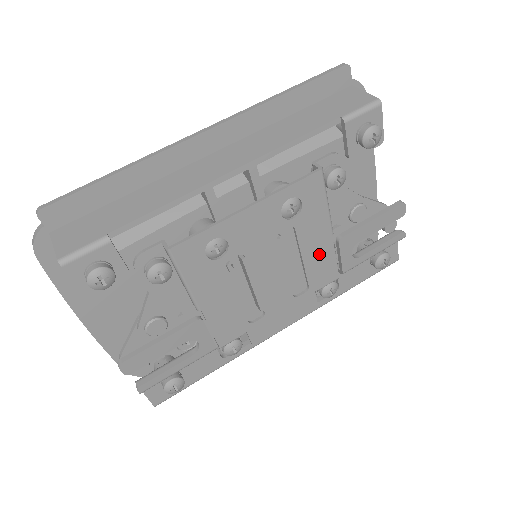
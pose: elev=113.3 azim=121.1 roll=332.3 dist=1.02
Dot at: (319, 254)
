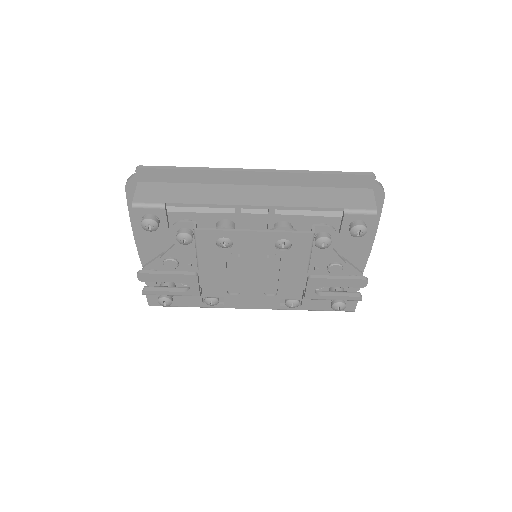
Dot at: (292, 279)
